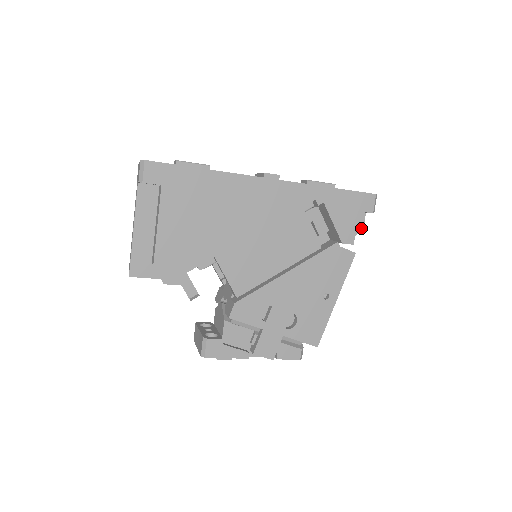
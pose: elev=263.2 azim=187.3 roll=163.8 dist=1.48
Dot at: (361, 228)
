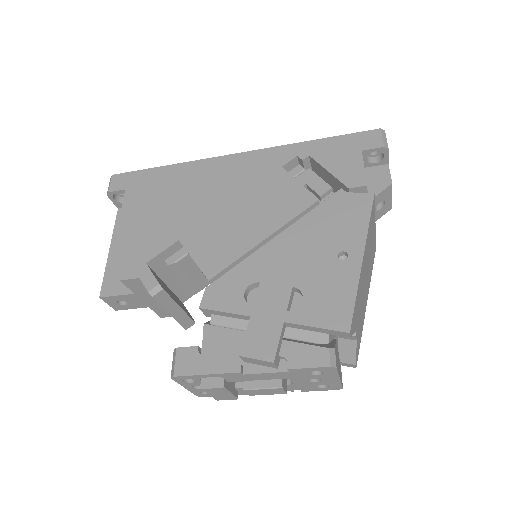
Dot at: (388, 181)
